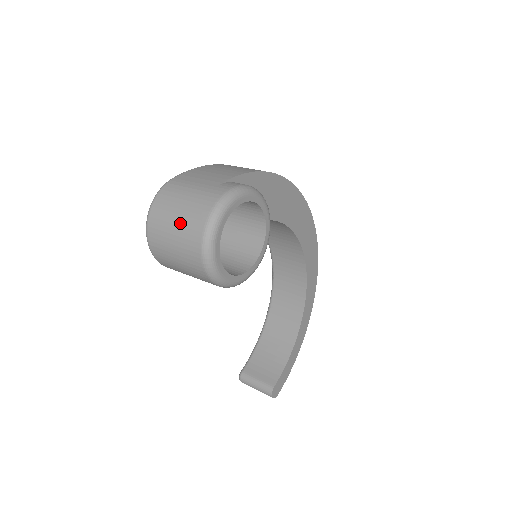
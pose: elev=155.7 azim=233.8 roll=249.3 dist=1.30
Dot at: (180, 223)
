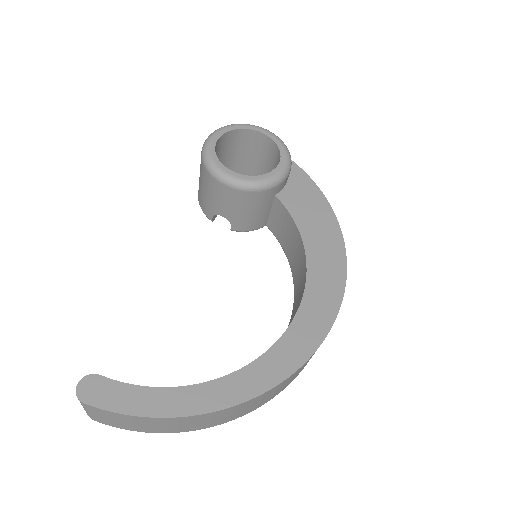
Dot at: occluded
